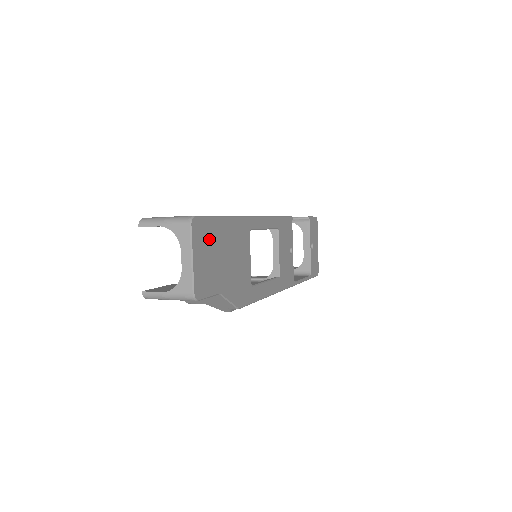
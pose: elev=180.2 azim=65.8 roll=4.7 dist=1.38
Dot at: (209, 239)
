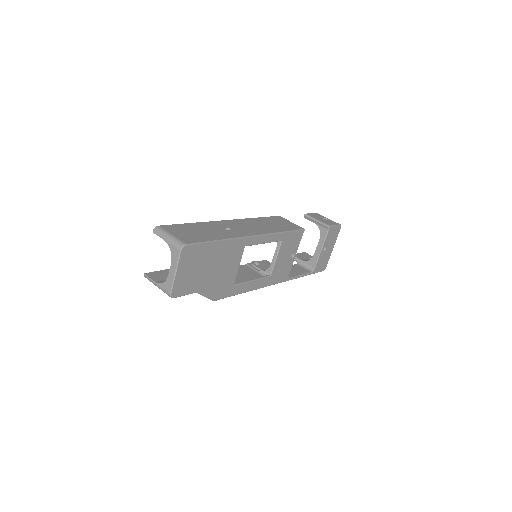
Dot at: (197, 258)
